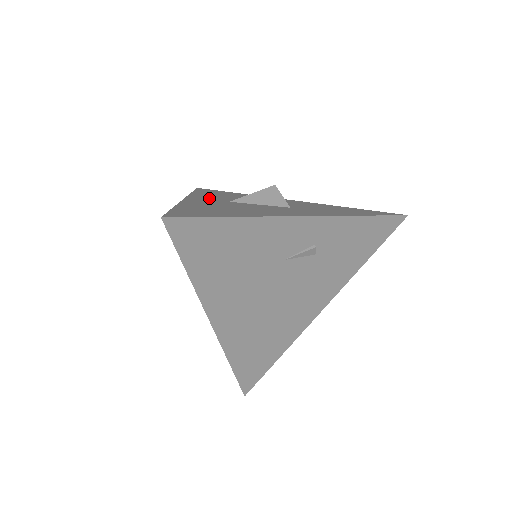
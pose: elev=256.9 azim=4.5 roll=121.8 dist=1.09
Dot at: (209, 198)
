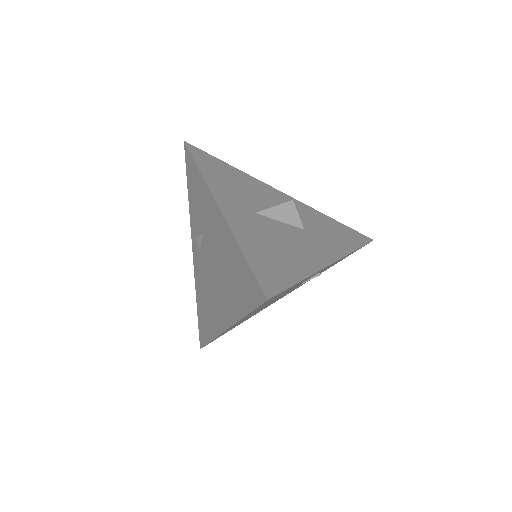
Dot at: (232, 199)
